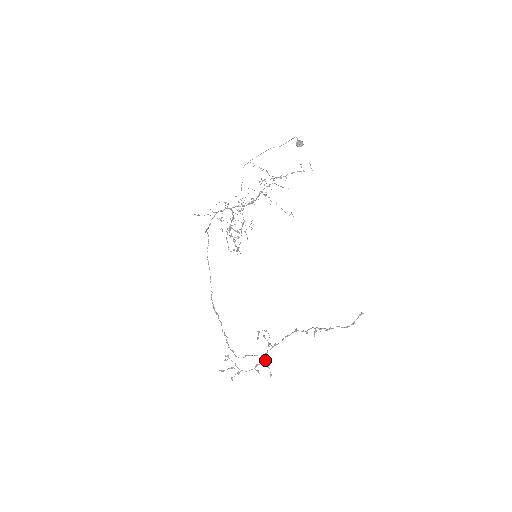
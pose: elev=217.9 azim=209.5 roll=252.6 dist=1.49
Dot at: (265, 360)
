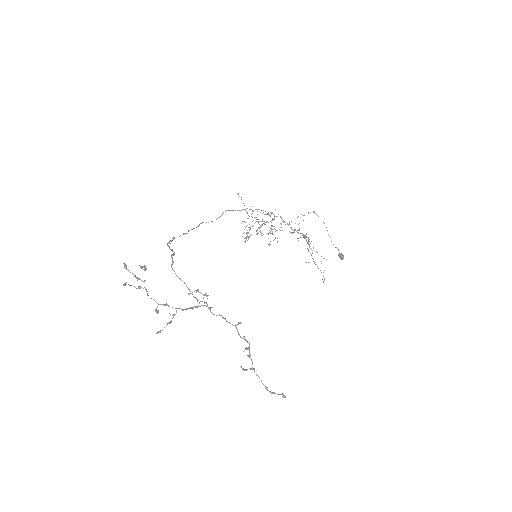
Dot at: occluded
